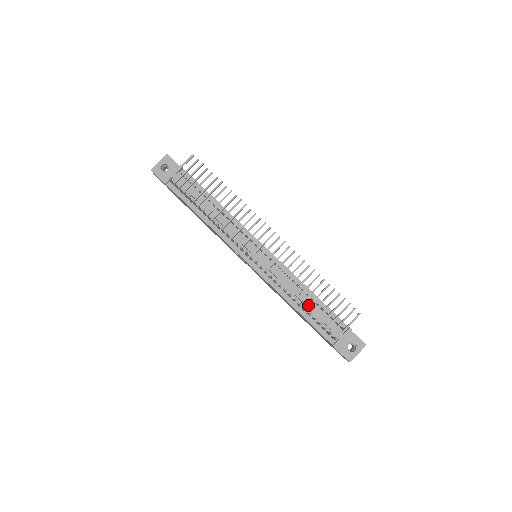
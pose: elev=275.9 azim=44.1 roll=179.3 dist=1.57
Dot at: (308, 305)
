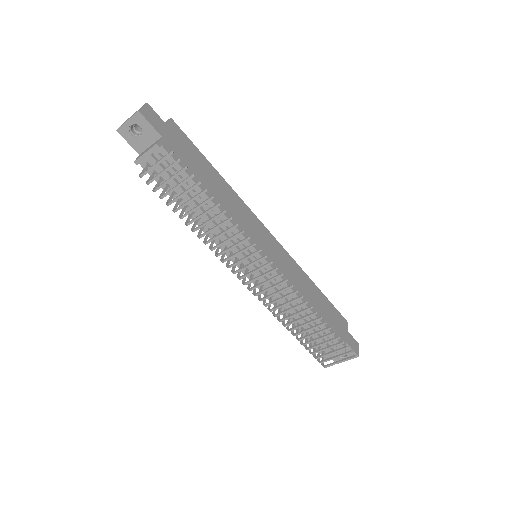
Dot at: (300, 339)
